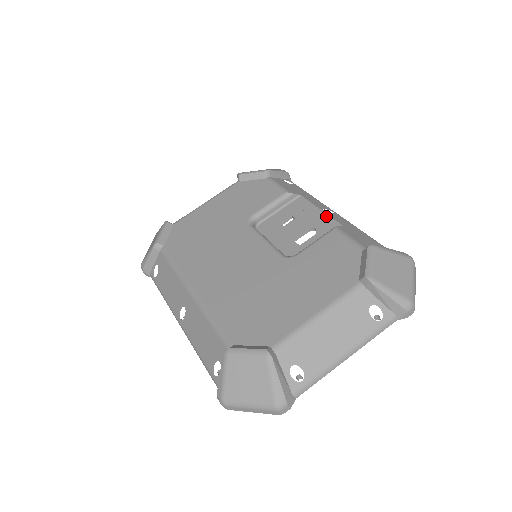
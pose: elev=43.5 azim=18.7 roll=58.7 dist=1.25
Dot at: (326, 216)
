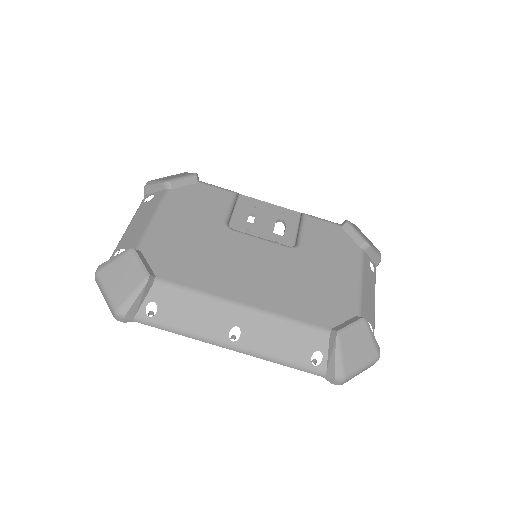
Dot at: (280, 207)
